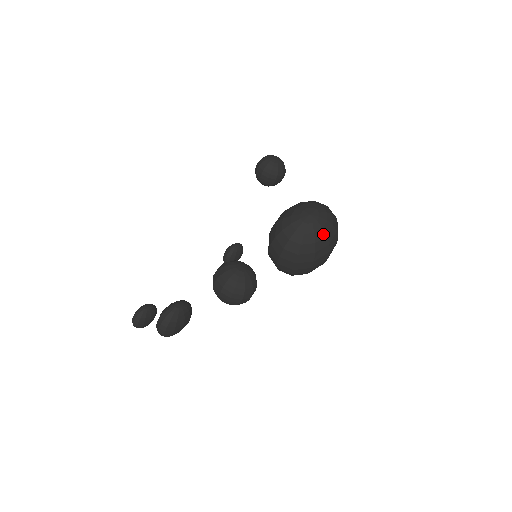
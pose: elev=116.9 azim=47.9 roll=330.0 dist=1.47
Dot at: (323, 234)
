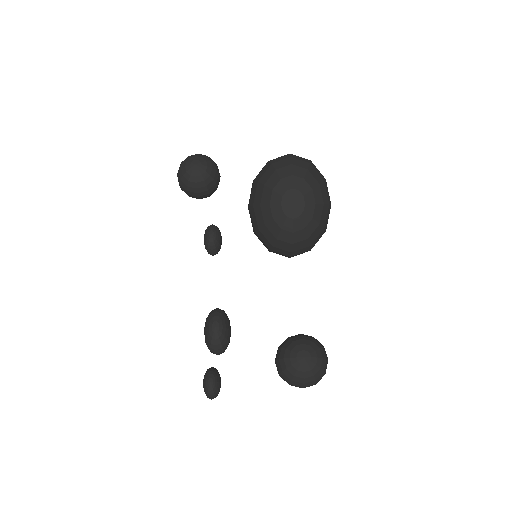
Dot at: (320, 207)
